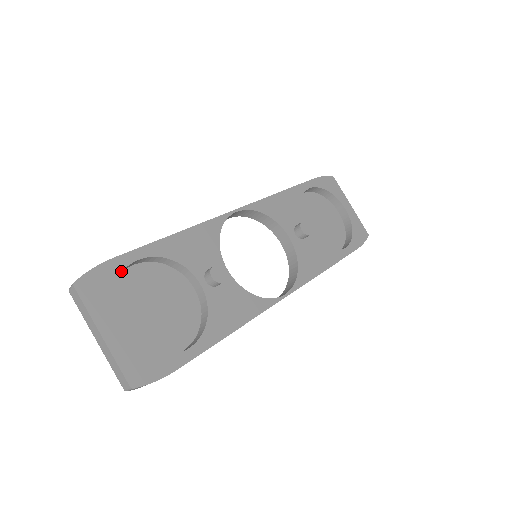
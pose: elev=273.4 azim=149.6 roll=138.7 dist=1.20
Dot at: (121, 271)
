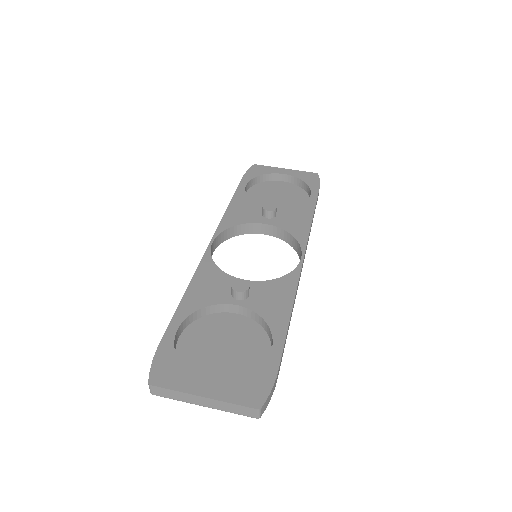
Dot at: (173, 347)
